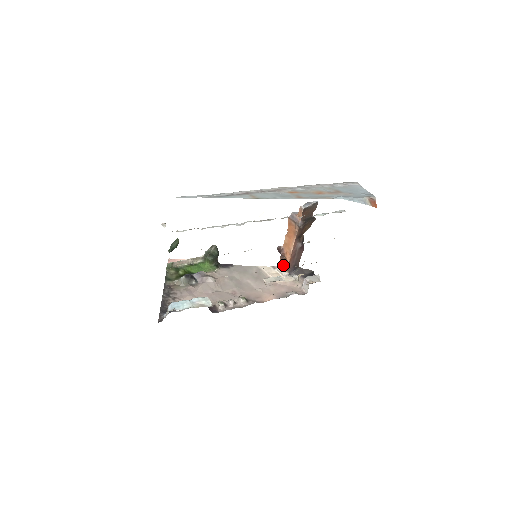
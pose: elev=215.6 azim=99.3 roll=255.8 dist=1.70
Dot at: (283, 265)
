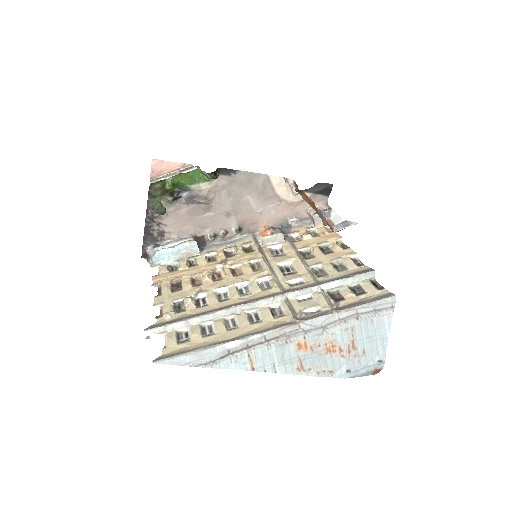
Dot at: occluded
